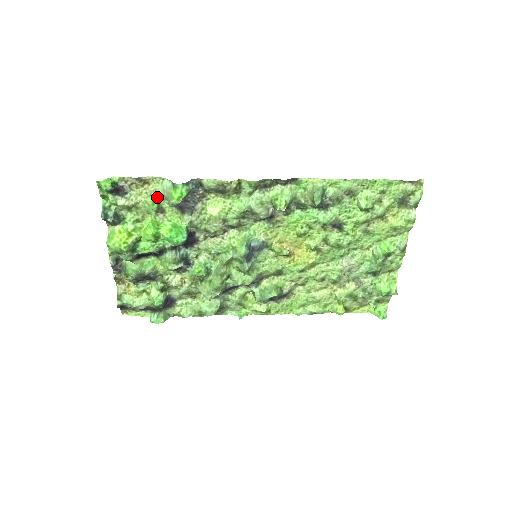
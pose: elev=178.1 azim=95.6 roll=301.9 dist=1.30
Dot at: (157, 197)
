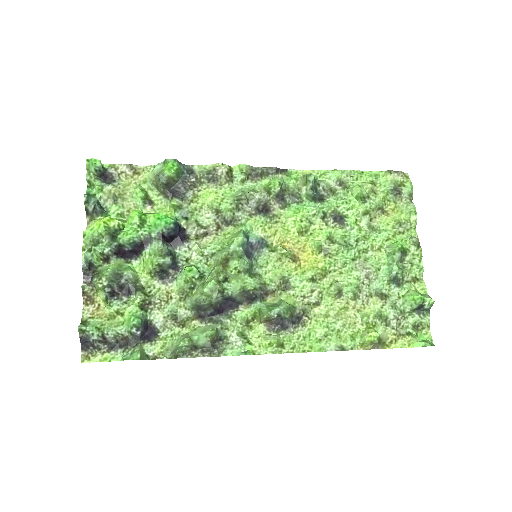
Dot at: (146, 187)
